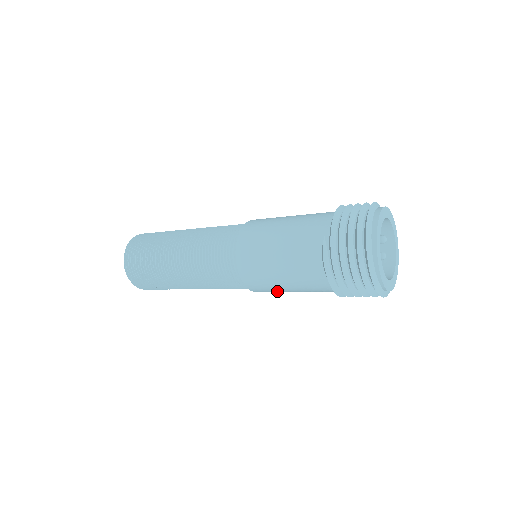
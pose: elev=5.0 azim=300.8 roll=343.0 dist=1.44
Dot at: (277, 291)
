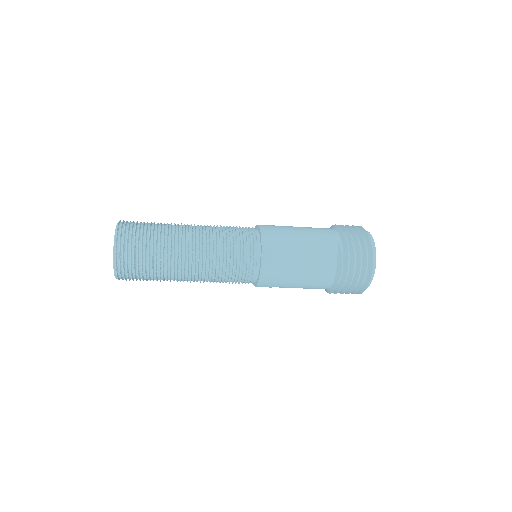
Dot at: (280, 286)
